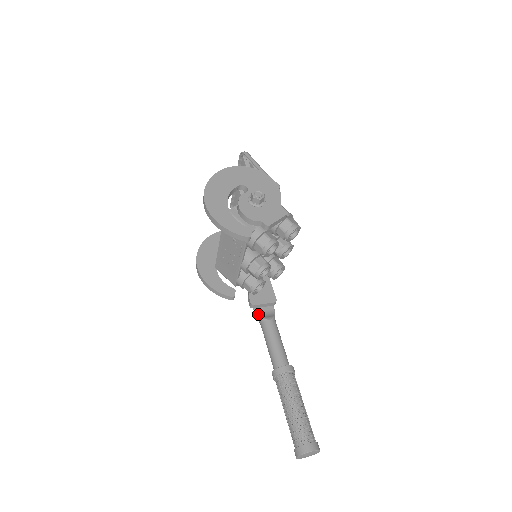
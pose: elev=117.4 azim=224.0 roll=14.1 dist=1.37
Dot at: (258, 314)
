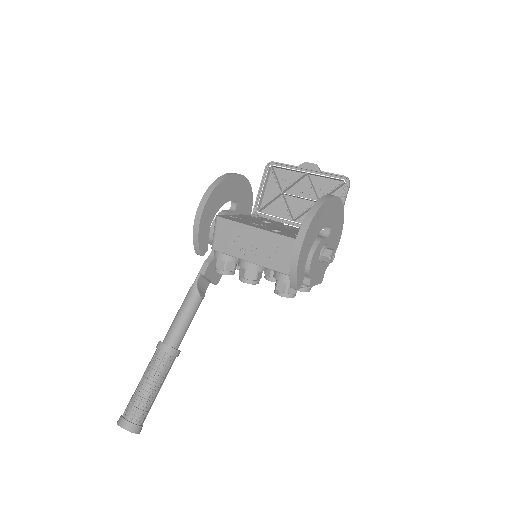
Dot at: (198, 283)
